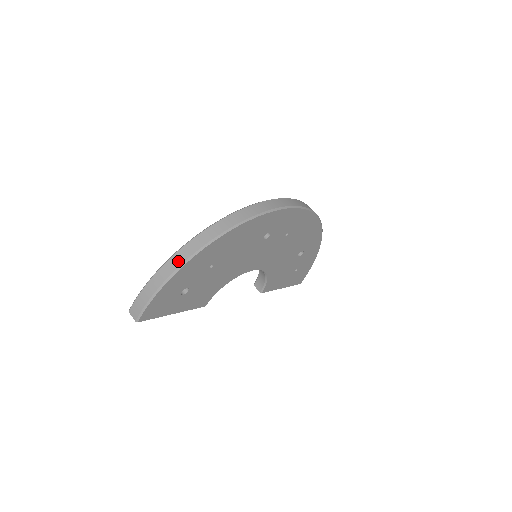
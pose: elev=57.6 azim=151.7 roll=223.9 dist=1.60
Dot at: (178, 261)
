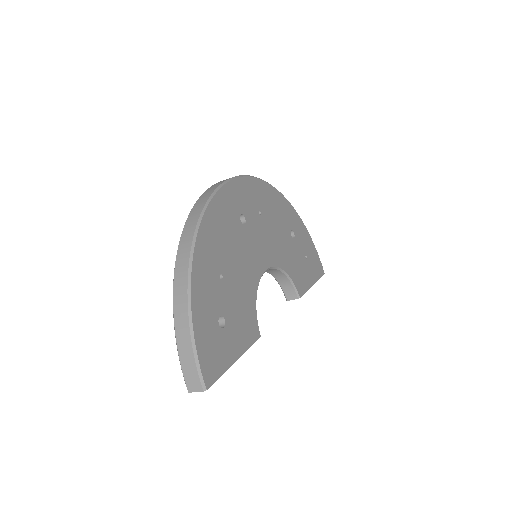
Dot at: (182, 287)
